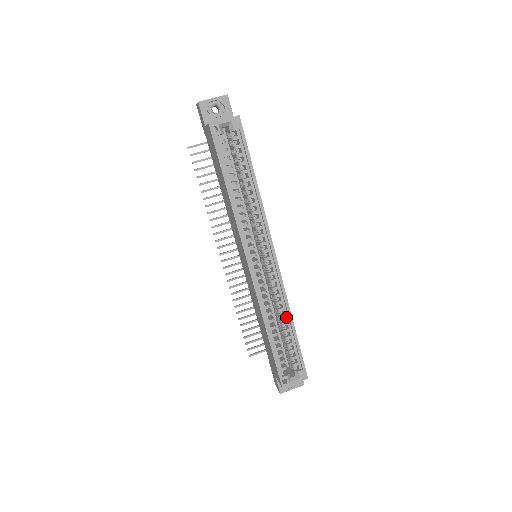
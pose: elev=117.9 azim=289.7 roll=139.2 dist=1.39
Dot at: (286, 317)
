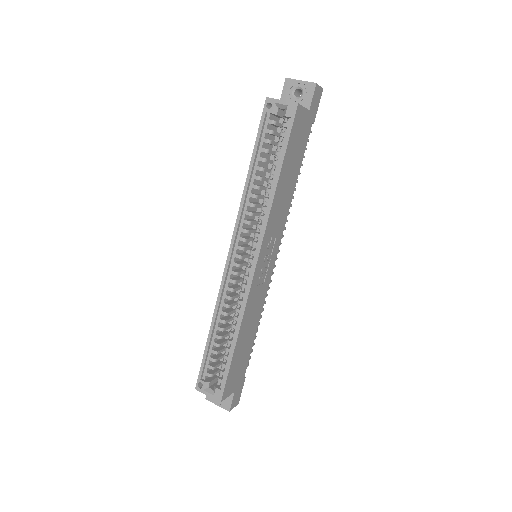
Dot at: (236, 329)
